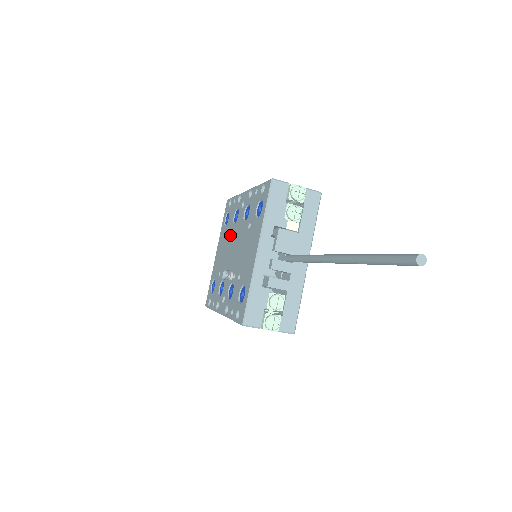
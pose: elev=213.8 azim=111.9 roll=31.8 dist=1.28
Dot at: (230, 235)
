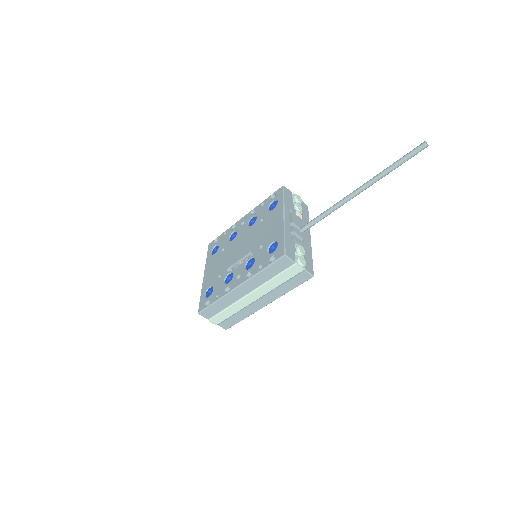
Dot at: (228, 248)
